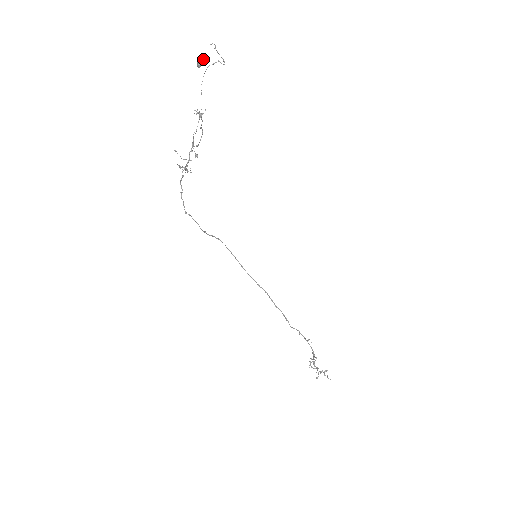
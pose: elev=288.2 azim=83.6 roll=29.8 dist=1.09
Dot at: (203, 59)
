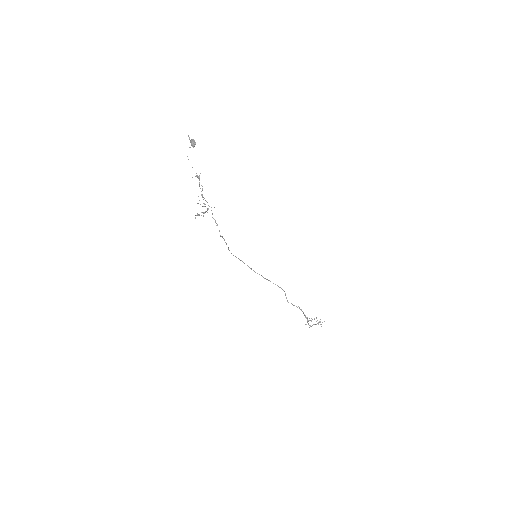
Dot at: (194, 141)
